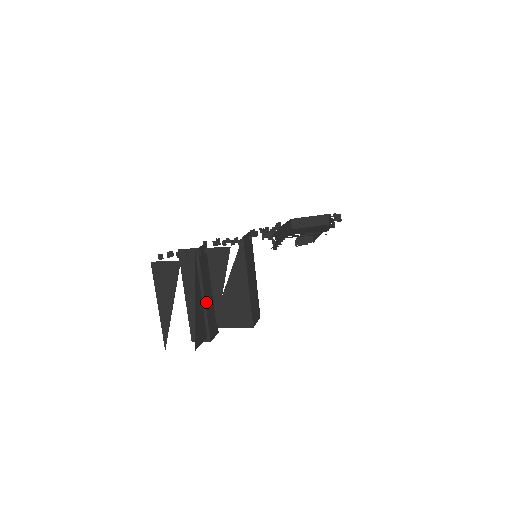
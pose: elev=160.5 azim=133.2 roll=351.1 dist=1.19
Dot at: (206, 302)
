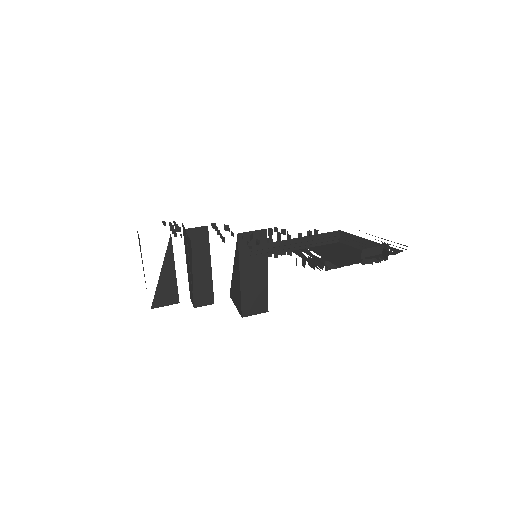
Dot at: (193, 275)
